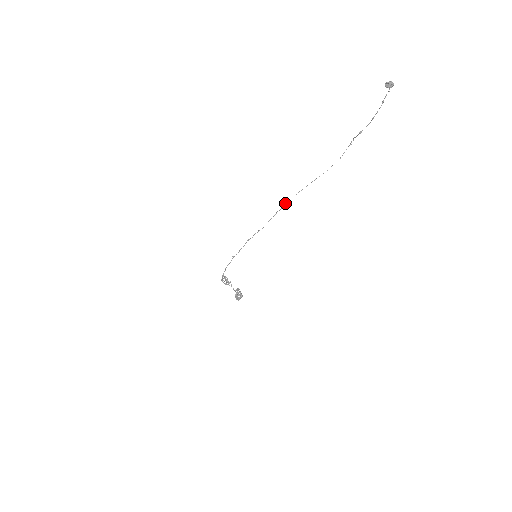
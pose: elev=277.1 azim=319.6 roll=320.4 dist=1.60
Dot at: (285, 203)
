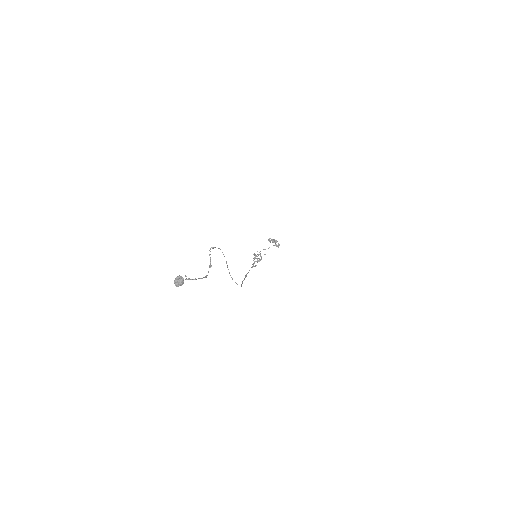
Dot at: occluded
